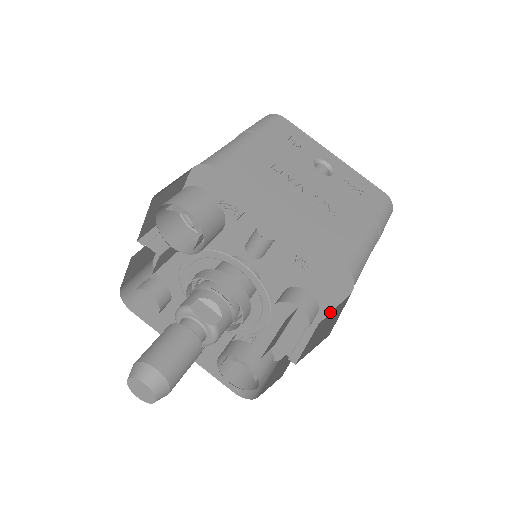
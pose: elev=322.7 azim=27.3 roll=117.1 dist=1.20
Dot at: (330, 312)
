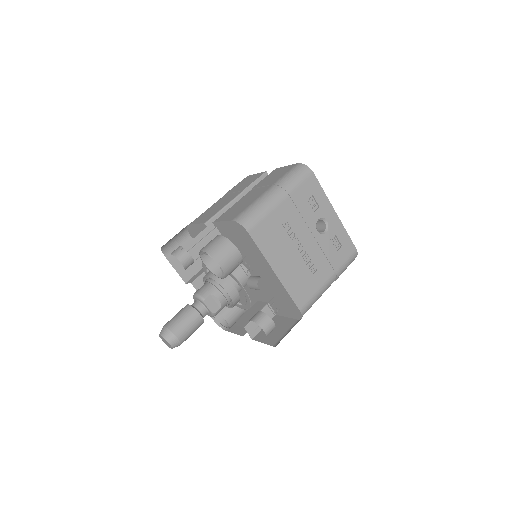
Dot at: (284, 316)
